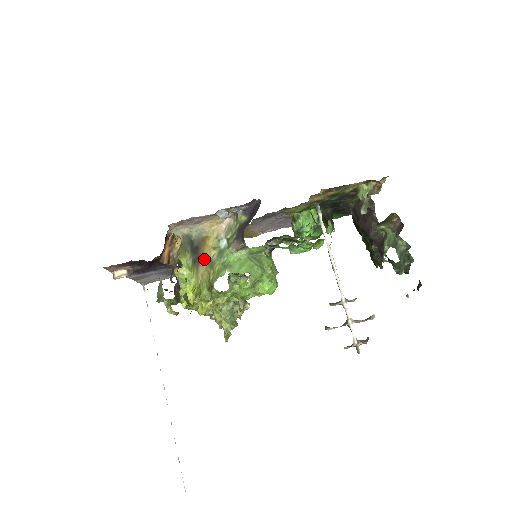
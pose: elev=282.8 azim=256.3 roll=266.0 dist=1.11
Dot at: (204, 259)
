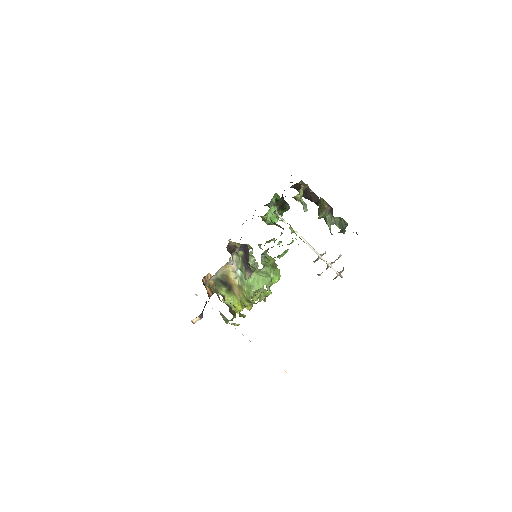
Dot at: (234, 287)
